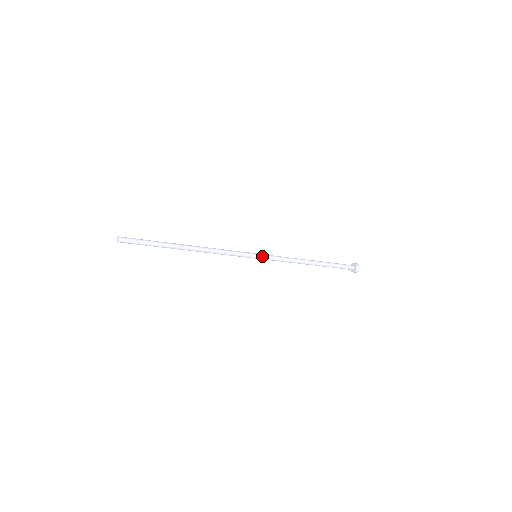
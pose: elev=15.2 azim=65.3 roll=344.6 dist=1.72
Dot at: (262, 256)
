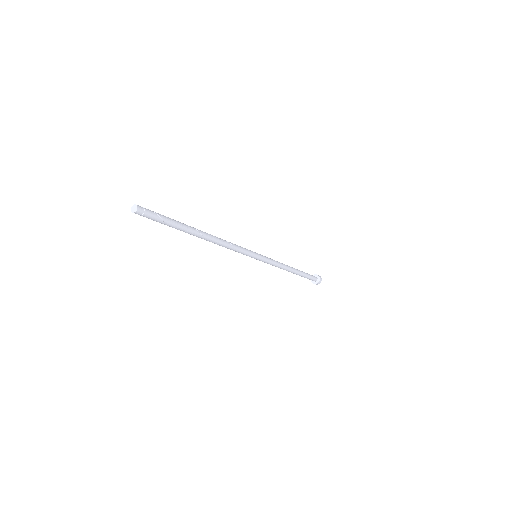
Dot at: (262, 256)
